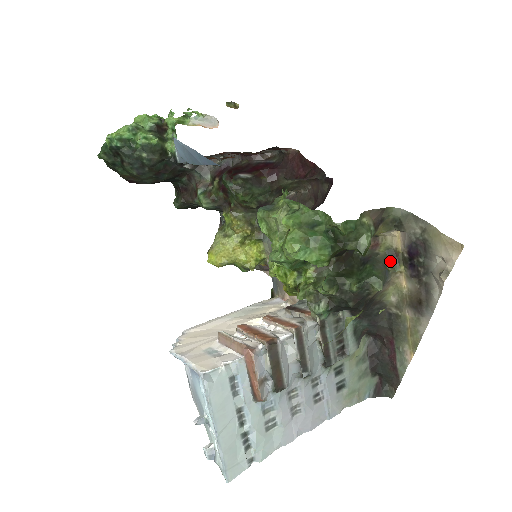
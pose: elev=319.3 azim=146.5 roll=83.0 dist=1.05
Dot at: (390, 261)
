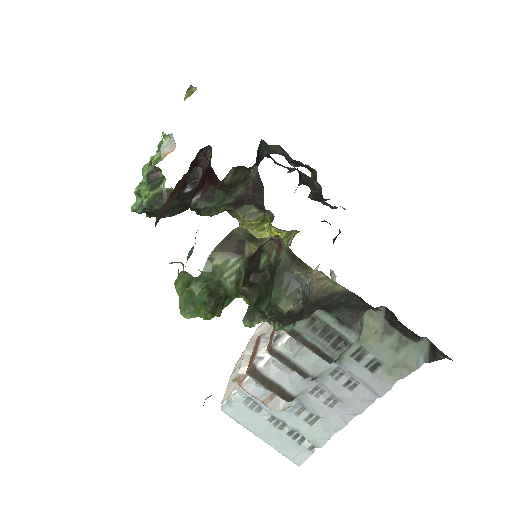
Dot at: (294, 264)
